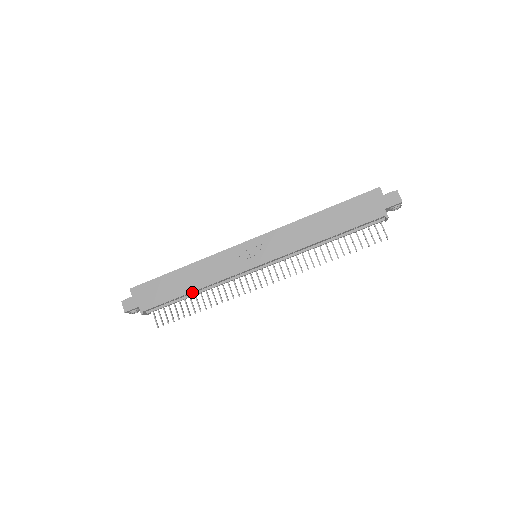
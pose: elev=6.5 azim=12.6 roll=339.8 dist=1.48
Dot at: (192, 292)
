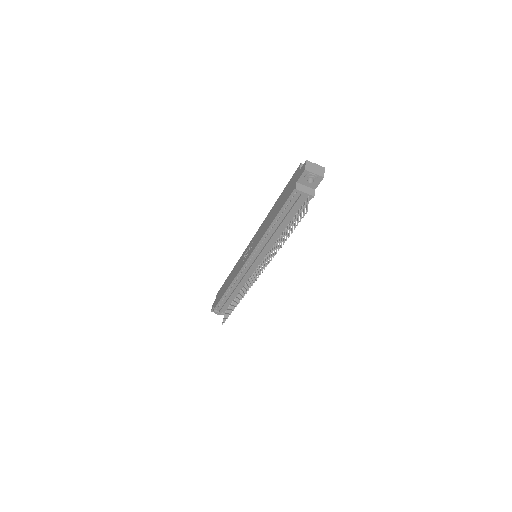
Dot at: (229, 291)
